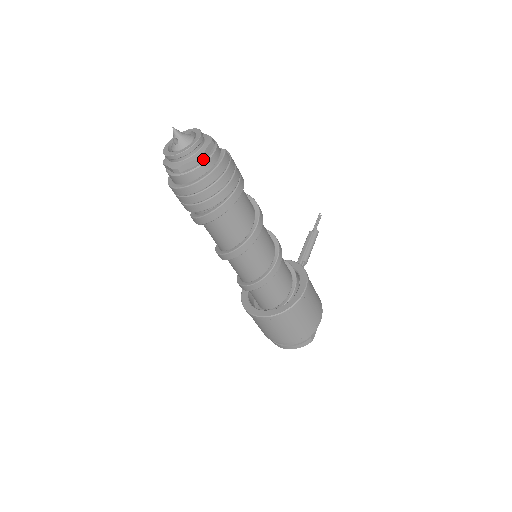
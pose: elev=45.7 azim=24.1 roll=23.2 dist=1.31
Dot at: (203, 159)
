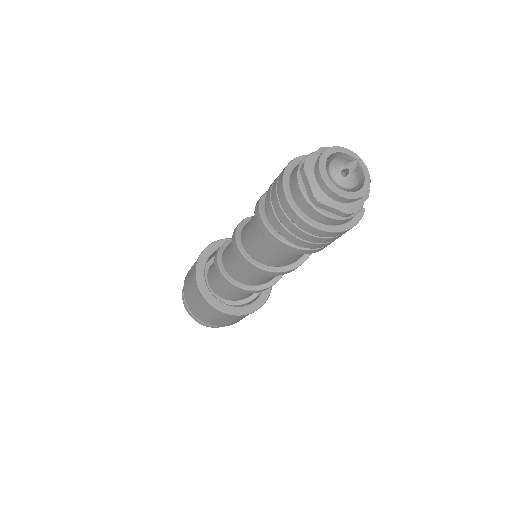
Dot at: (349, 215)
